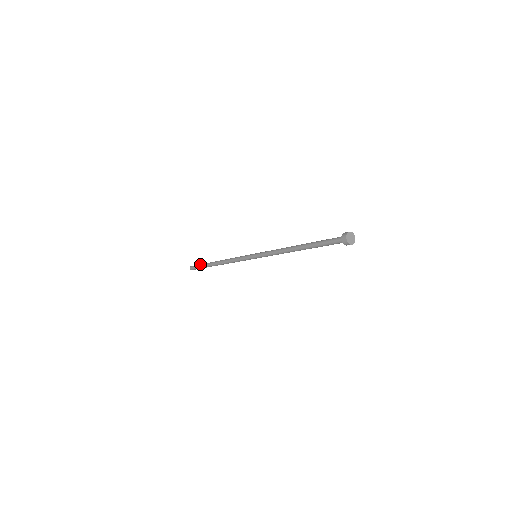
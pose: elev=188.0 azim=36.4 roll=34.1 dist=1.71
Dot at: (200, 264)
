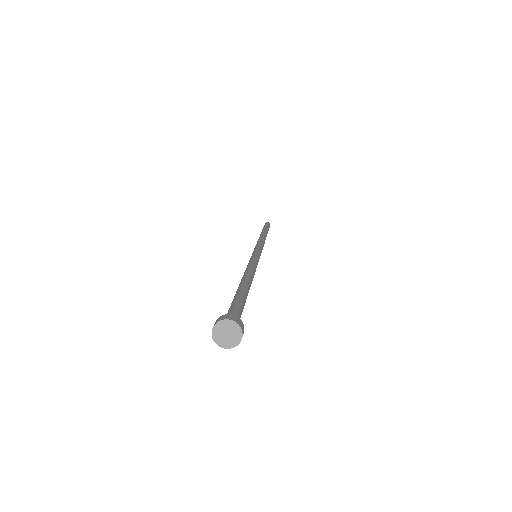
Dot at: occluded
